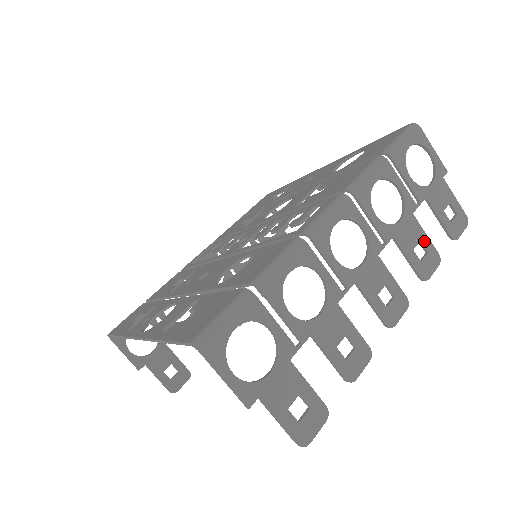
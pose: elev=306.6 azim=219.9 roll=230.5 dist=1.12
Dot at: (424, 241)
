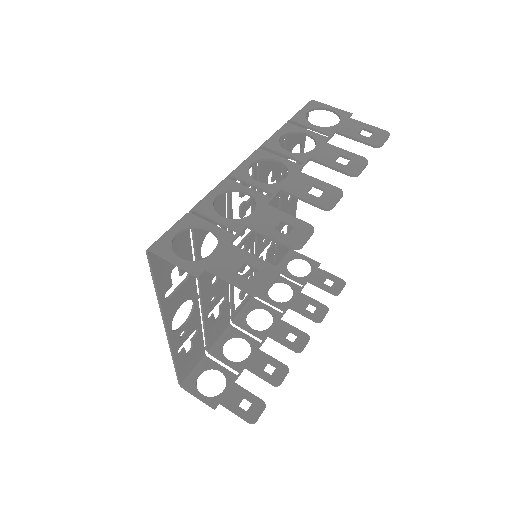
Dot at: (344, 154)
